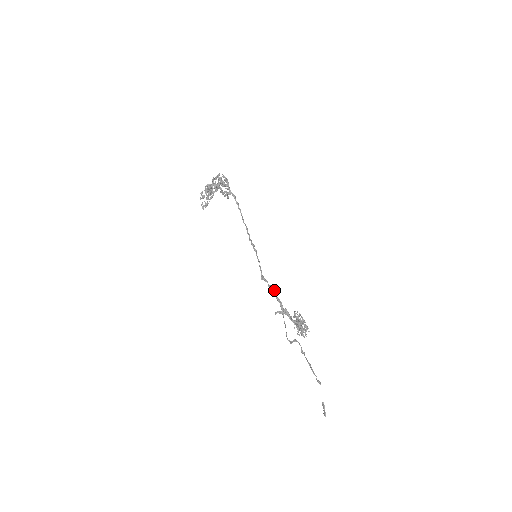
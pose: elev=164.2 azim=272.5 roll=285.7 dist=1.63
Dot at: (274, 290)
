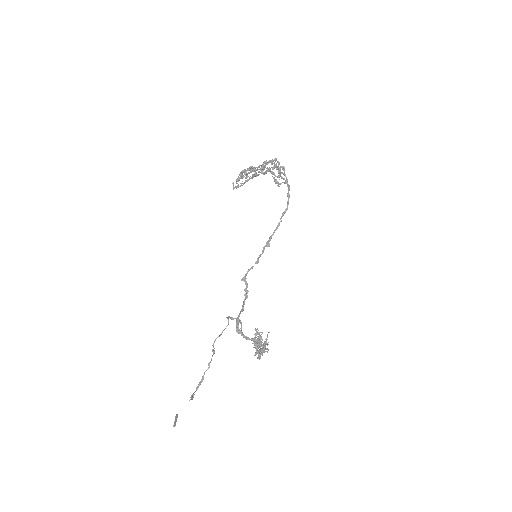
Dot at: occluded
